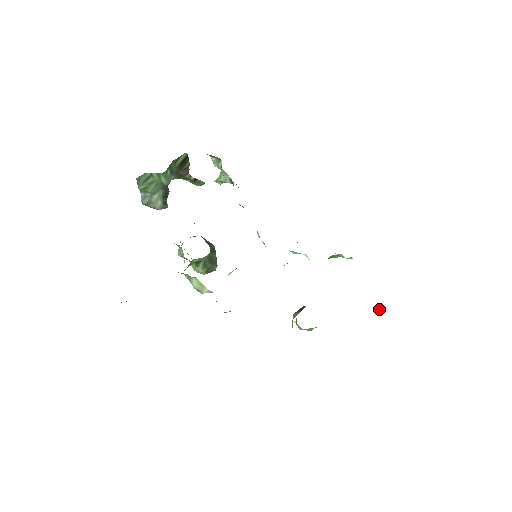
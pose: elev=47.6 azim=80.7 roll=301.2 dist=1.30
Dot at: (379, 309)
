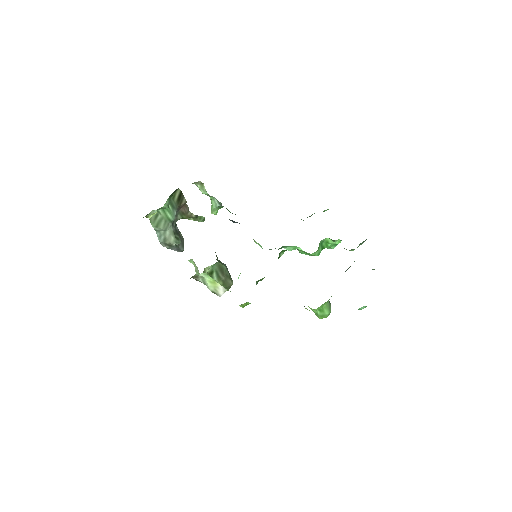
Dot at: (374, 269)
